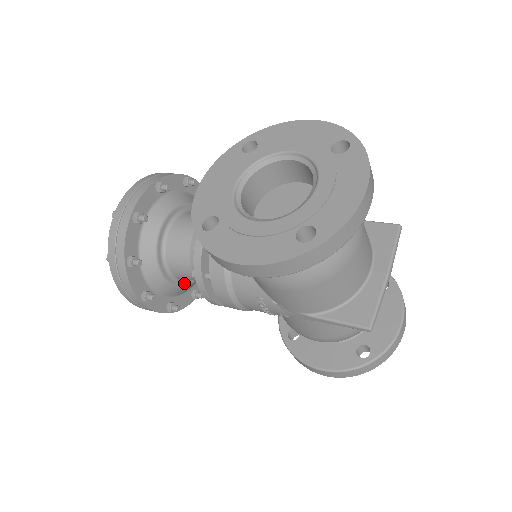
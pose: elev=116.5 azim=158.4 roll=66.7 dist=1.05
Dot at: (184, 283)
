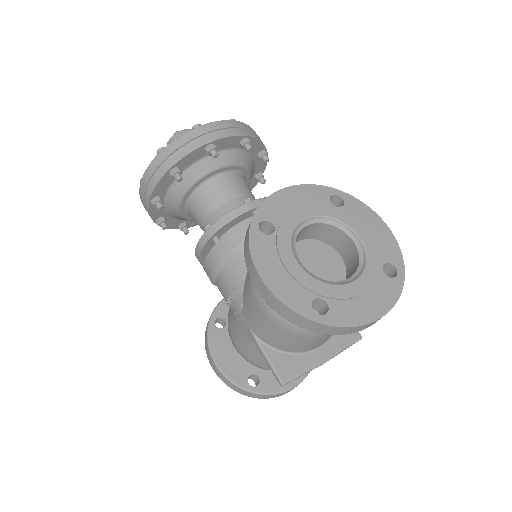
Dot at: (187, 215)
